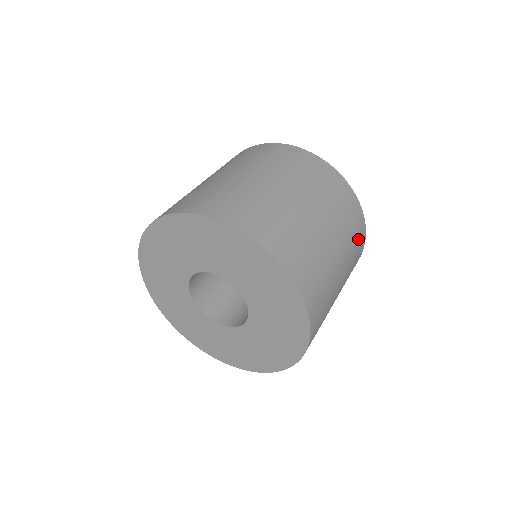
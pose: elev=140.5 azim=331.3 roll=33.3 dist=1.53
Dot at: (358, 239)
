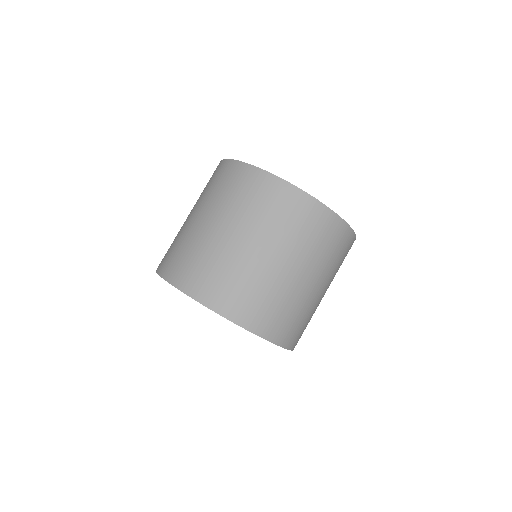
Dot at: occluded
